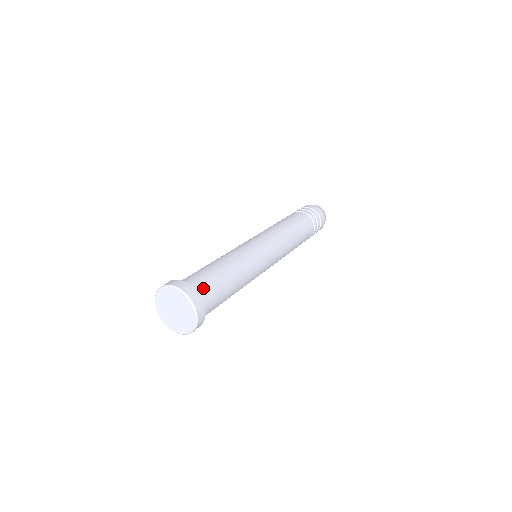
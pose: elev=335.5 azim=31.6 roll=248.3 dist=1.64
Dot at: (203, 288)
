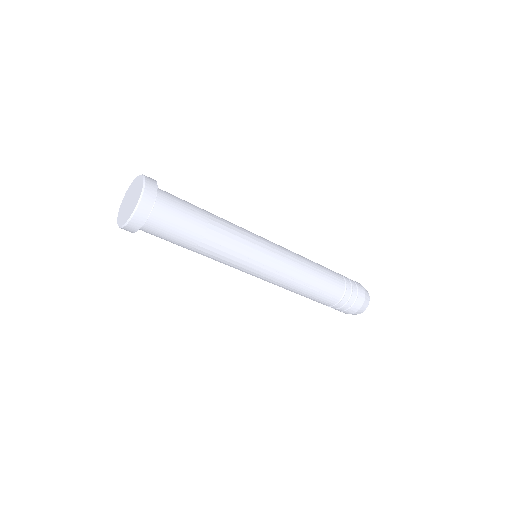
Dot at: (167, 192)
